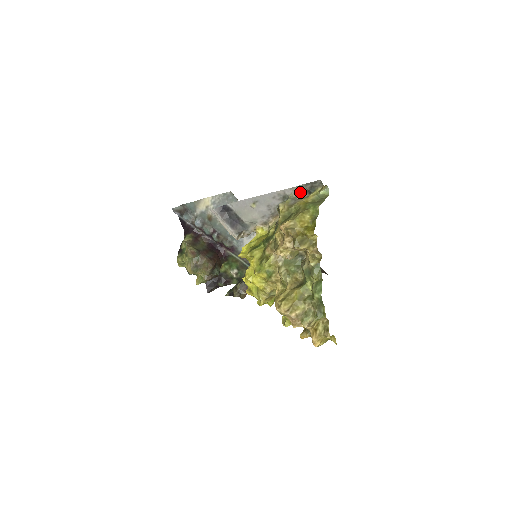
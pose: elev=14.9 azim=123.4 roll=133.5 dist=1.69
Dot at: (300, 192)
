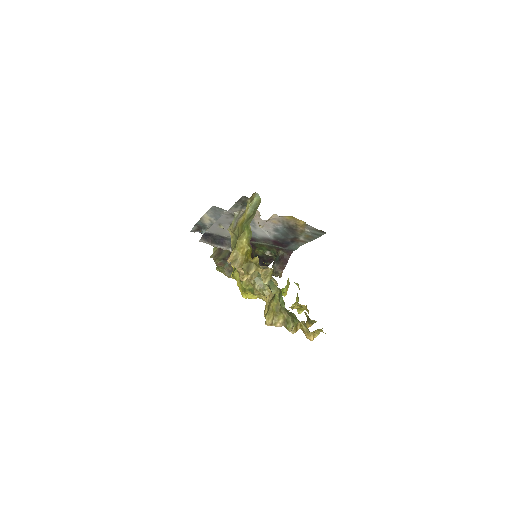
Dot at: (239, 208)
